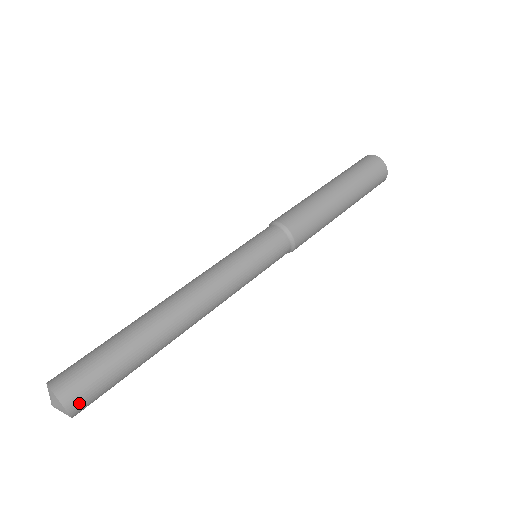
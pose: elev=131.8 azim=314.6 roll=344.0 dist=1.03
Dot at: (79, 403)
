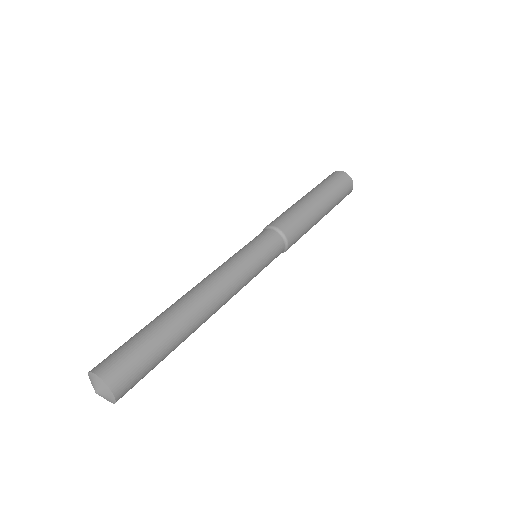
Dot at: occluded
